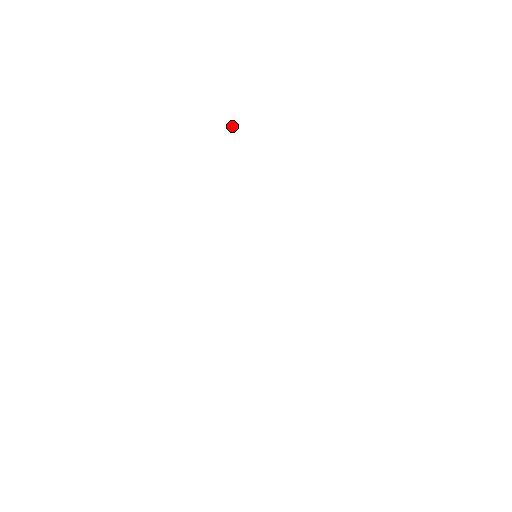
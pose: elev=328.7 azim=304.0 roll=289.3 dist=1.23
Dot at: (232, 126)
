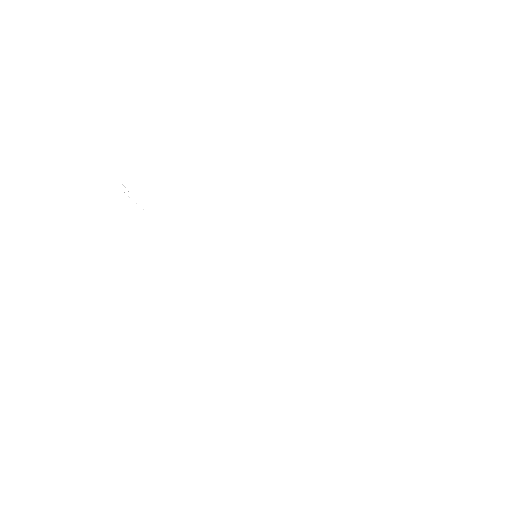
Dot at: occluded
